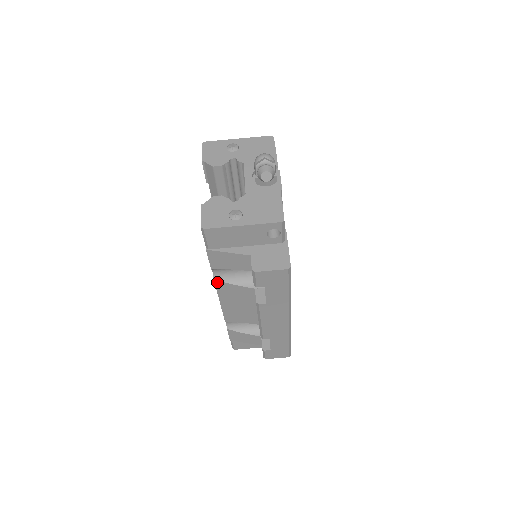
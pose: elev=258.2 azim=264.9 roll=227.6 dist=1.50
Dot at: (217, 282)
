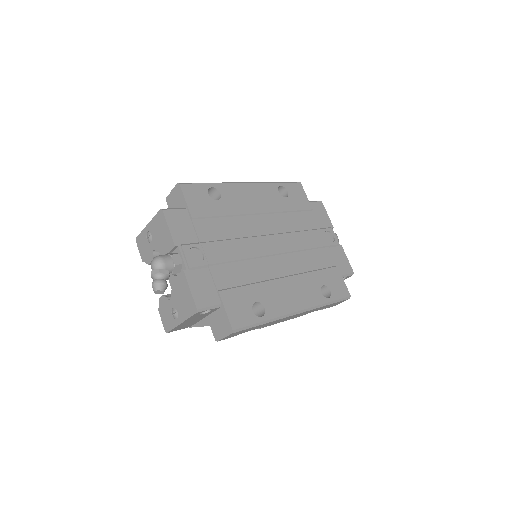
Dot at: occluded
